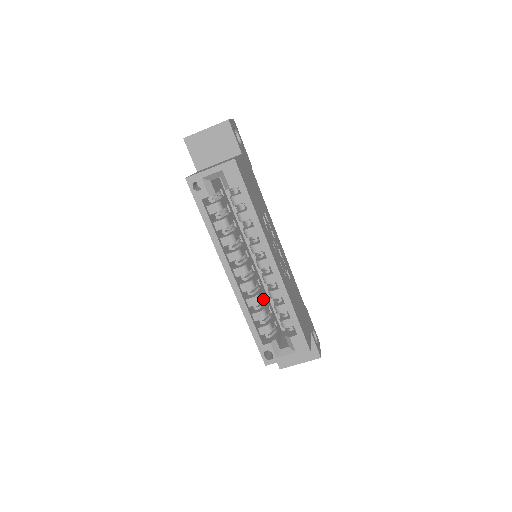
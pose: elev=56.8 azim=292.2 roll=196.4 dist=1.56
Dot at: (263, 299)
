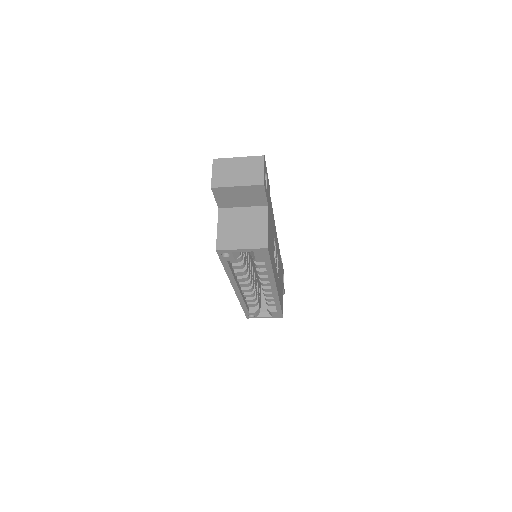
Dot at: (256, 287)
